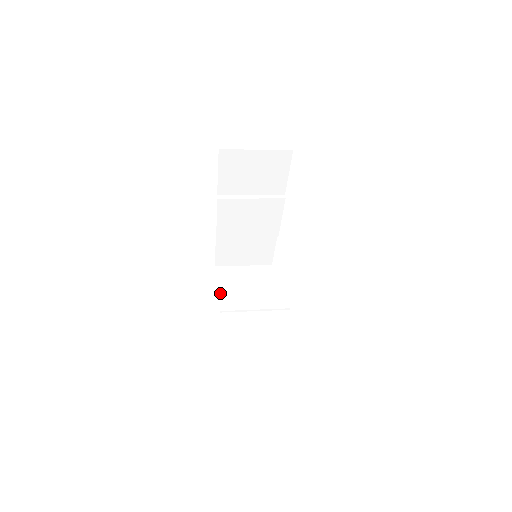
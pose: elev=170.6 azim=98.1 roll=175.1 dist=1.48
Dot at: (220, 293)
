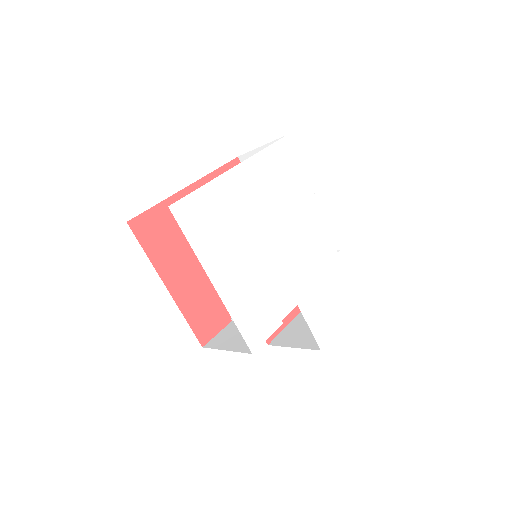
Dot at: occluded
